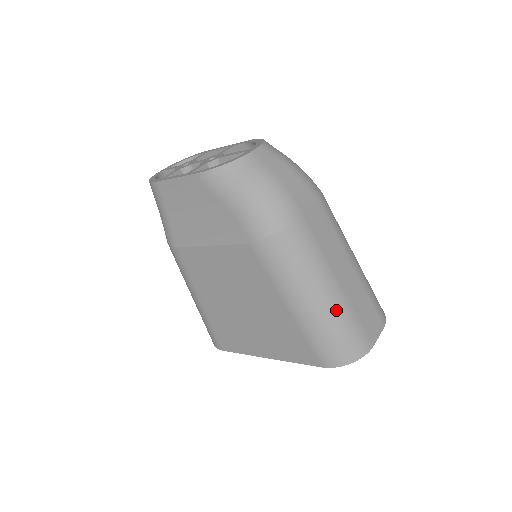
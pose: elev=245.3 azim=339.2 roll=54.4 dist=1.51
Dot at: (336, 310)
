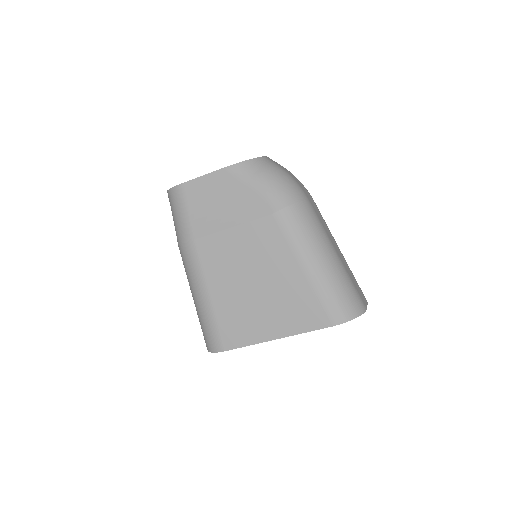
Dot at: (339, 271)
